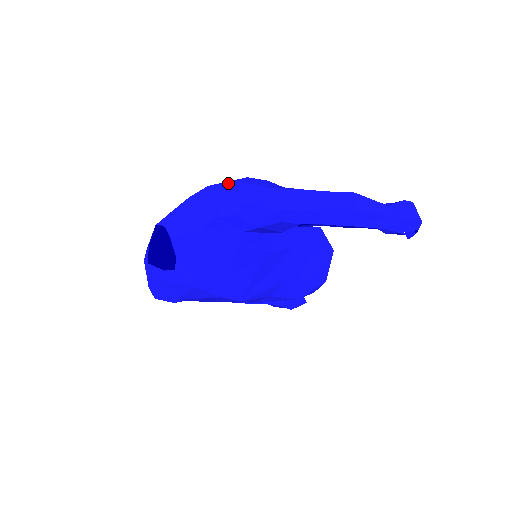
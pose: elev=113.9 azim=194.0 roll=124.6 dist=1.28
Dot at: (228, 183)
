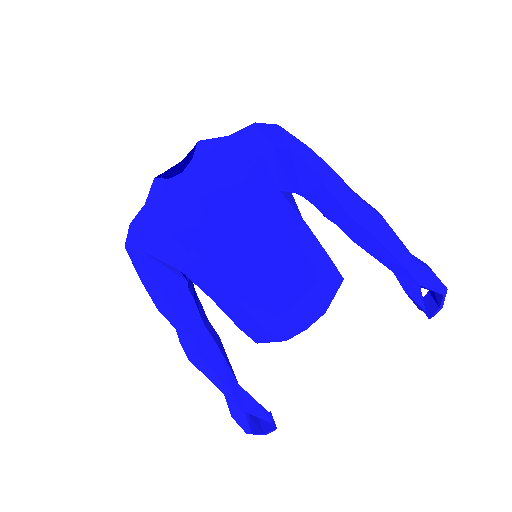
Dot at: occluded
